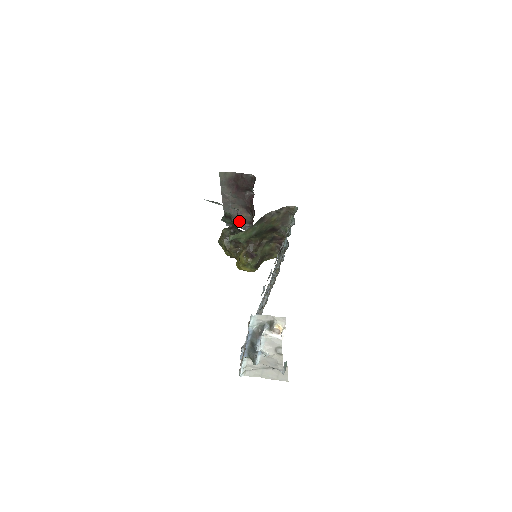
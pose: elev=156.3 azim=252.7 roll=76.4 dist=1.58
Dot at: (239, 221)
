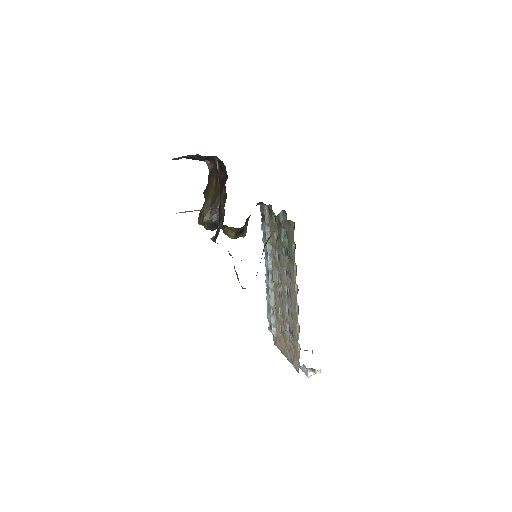
Dot at: occluded
